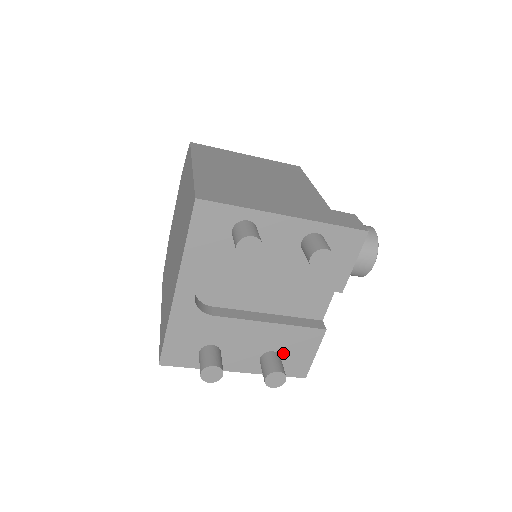
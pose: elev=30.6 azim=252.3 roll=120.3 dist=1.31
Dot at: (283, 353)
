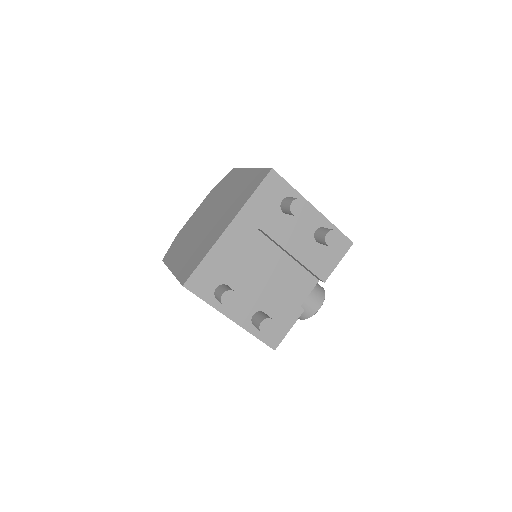
Dot at: occluded
